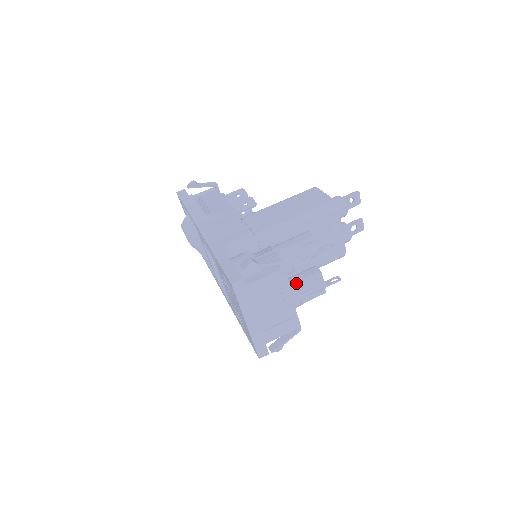
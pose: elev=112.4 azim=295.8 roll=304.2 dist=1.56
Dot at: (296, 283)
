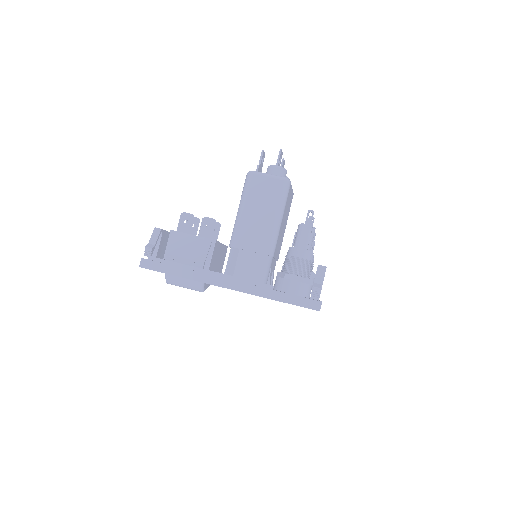
Dot at: occluded
